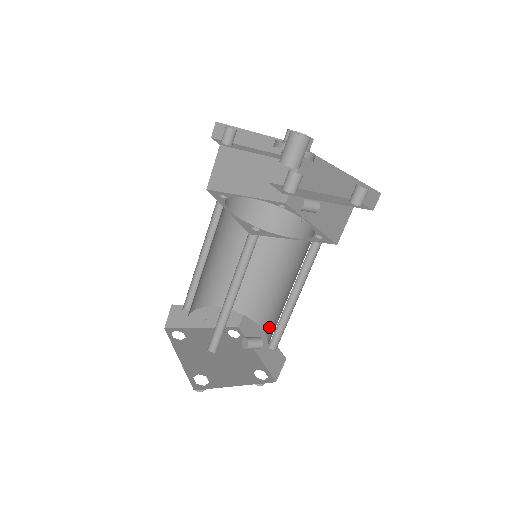
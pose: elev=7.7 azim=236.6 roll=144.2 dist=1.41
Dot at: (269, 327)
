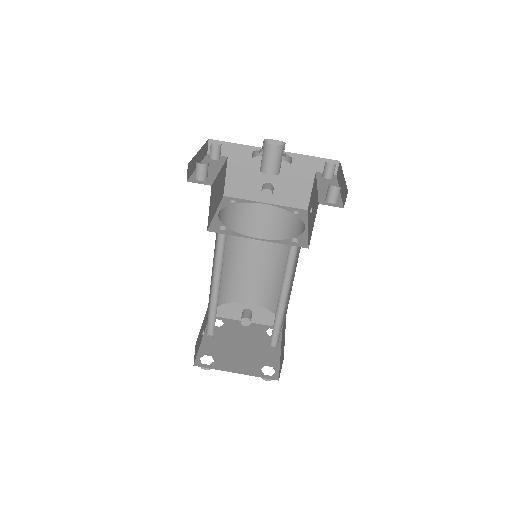
Dot at: (257, 297)
